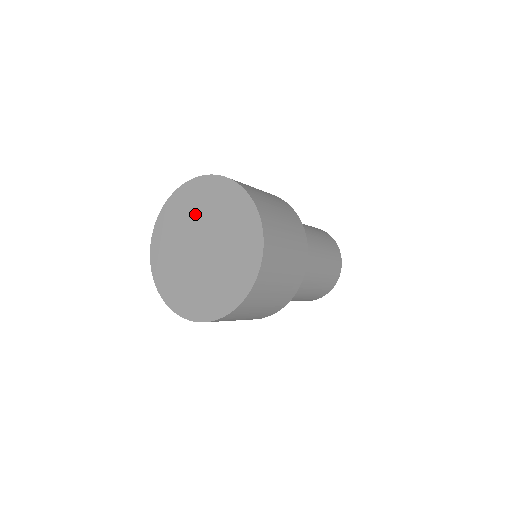
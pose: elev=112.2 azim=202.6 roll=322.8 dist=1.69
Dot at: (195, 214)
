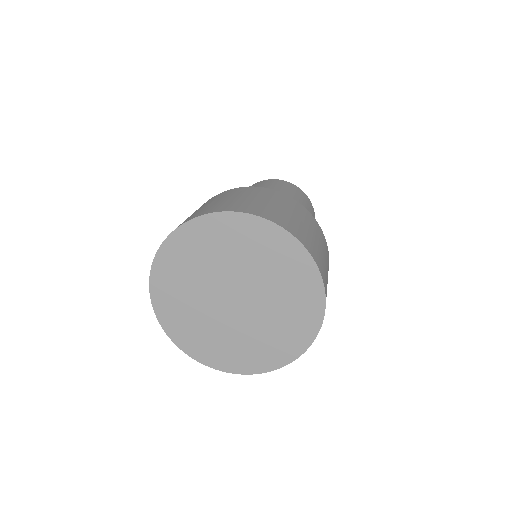
Dot at: (194, 280)
